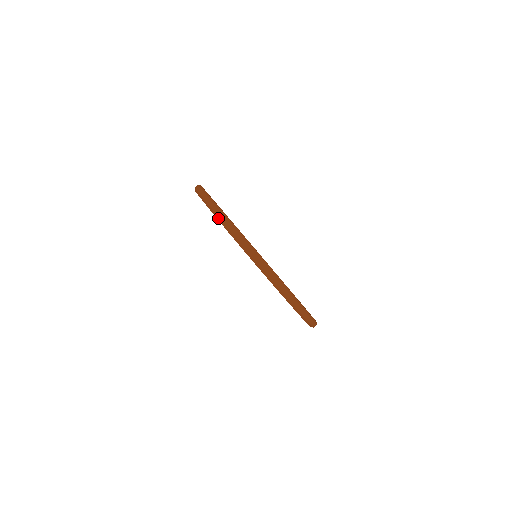
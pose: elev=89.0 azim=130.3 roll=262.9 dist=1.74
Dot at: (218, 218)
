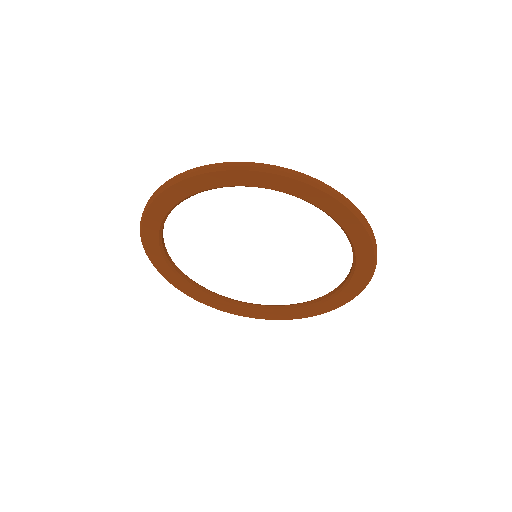
Dot at: (302, 179)
